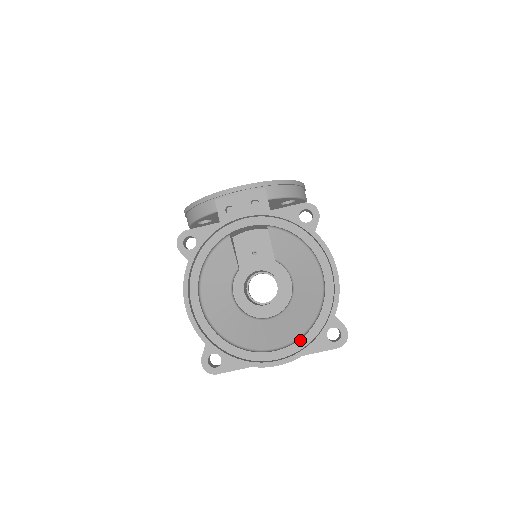
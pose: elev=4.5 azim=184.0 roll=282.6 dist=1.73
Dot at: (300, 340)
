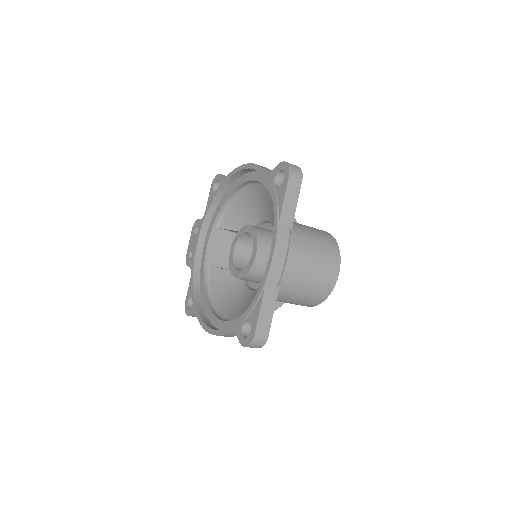
Dot at: occluded
